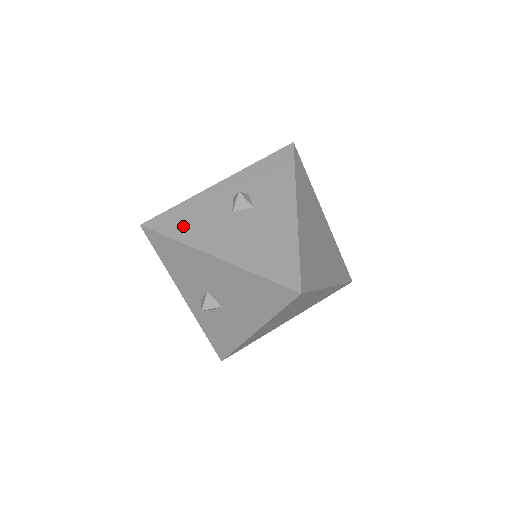
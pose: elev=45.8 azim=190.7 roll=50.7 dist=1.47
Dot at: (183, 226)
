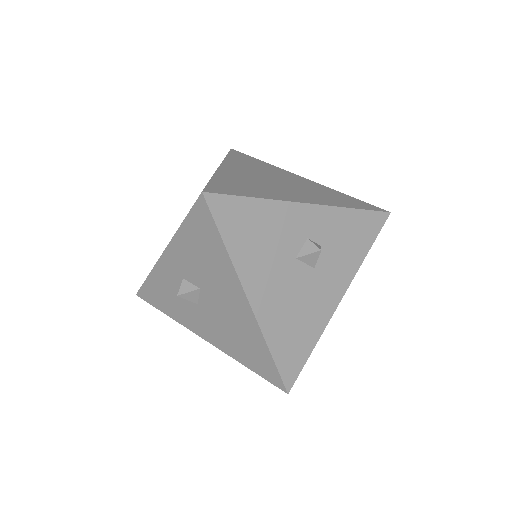
Dot at: (245, 237)
